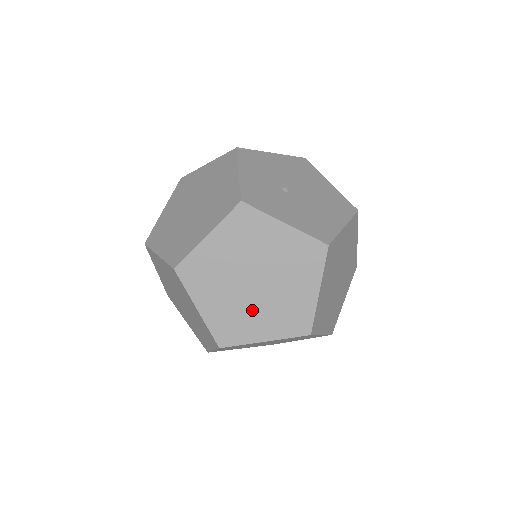
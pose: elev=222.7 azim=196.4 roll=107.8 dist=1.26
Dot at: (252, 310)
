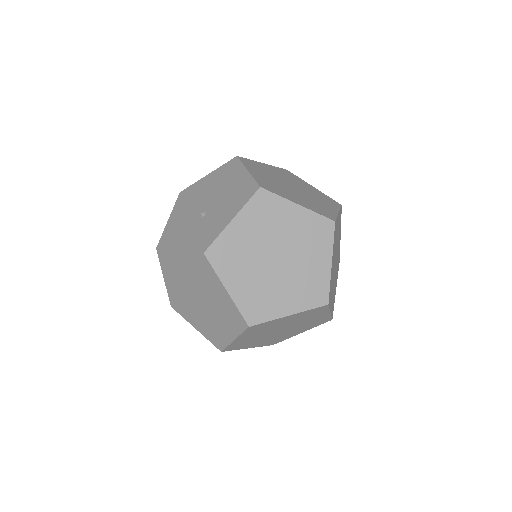
Dot at: (301, 267)
